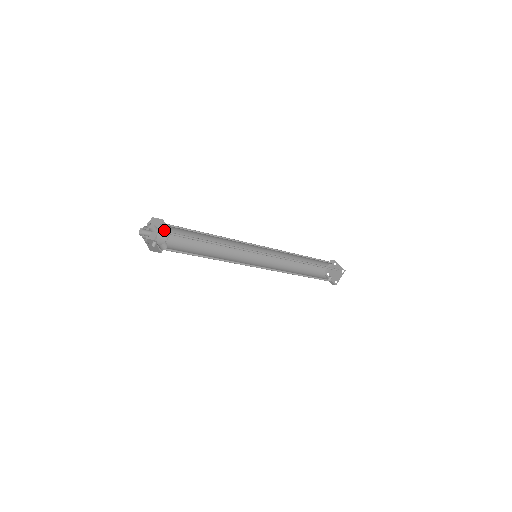
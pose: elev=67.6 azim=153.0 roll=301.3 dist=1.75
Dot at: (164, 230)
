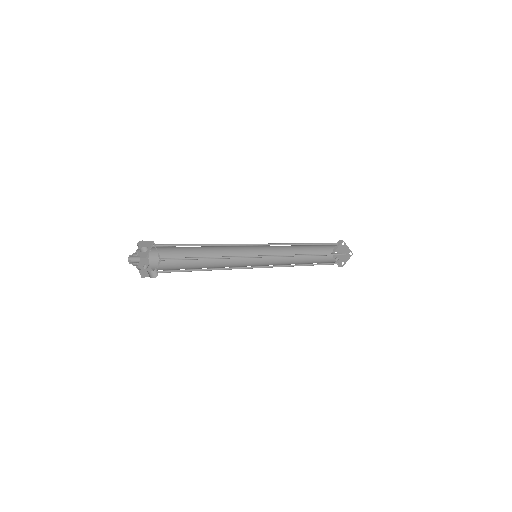
Dot at: occluded
